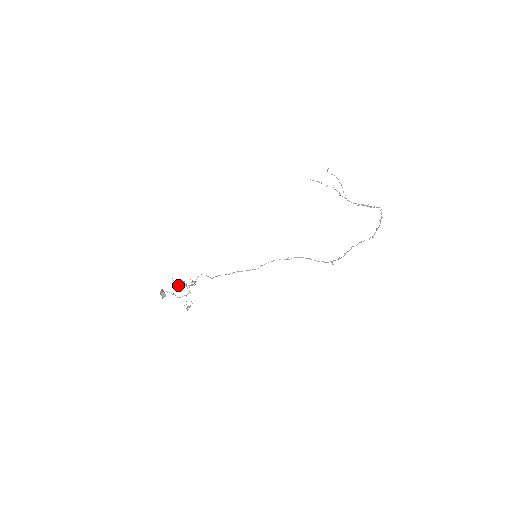
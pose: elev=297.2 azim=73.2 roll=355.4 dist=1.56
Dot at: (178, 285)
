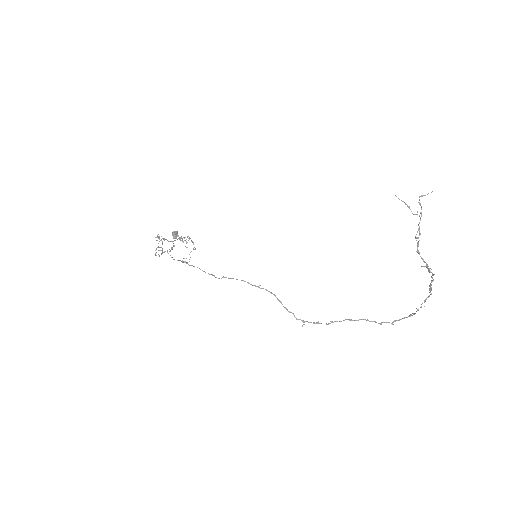
Dot at: occluded
